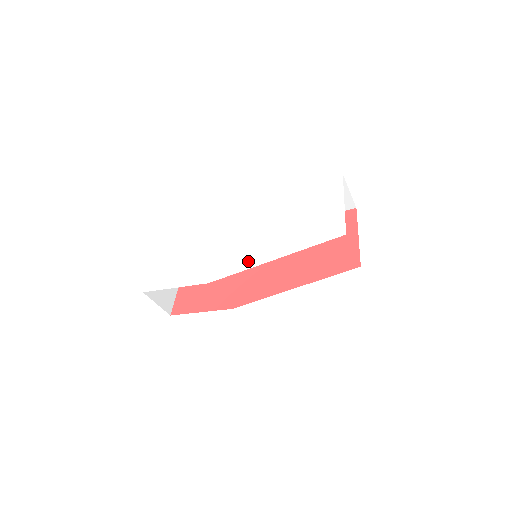
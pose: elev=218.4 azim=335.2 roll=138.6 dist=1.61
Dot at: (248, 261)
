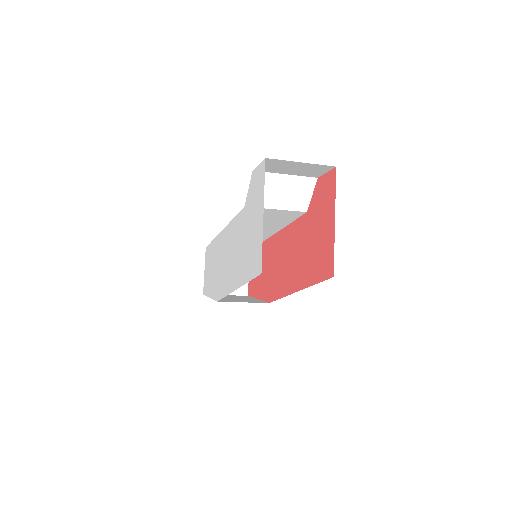
Dot at: (227, 284)
